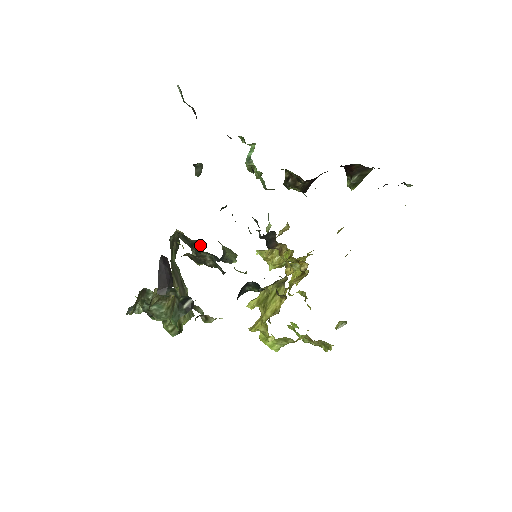
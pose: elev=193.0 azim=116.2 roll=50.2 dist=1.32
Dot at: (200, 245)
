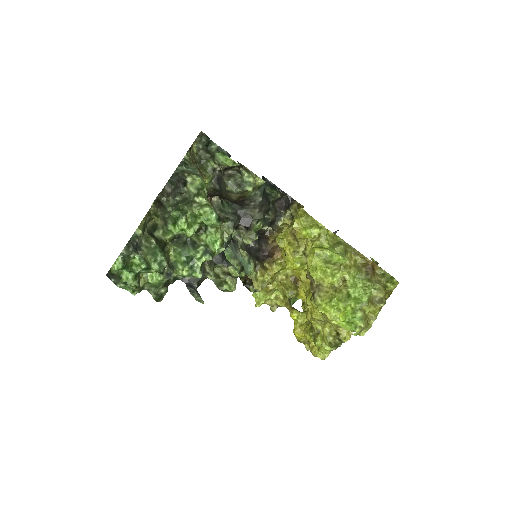
Dot at: occluded
